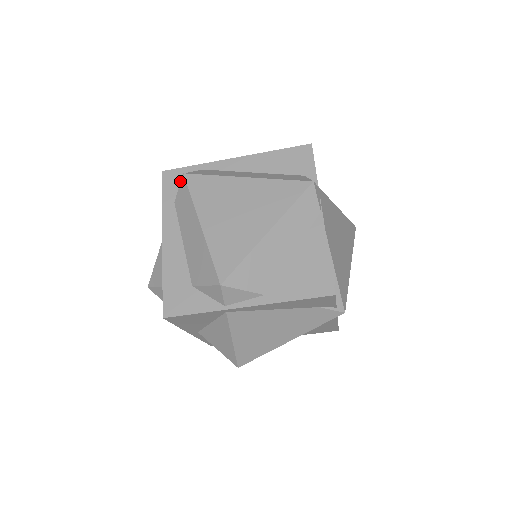
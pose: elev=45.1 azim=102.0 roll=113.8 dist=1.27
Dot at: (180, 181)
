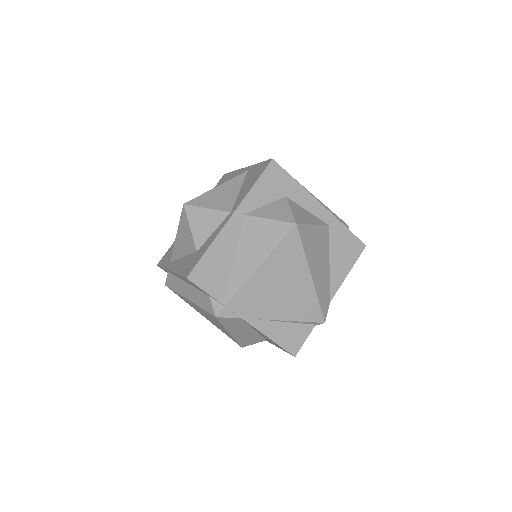
Dot at: occluded
